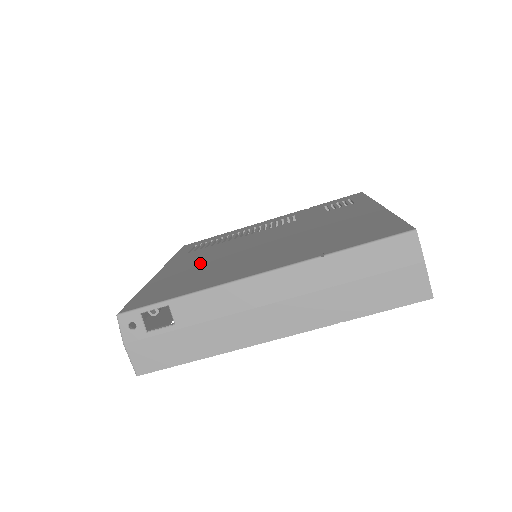
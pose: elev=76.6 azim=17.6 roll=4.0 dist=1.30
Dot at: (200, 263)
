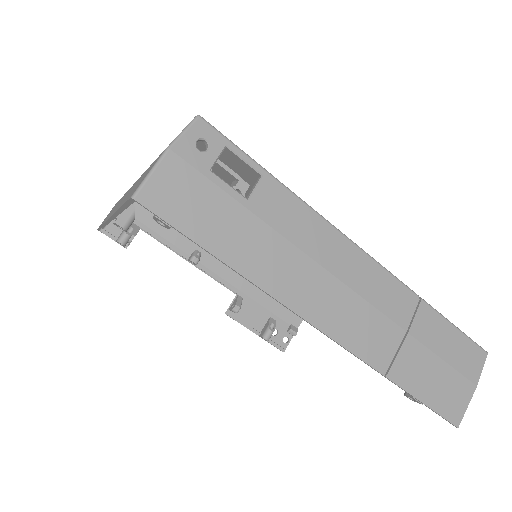
Dot at: occluded
